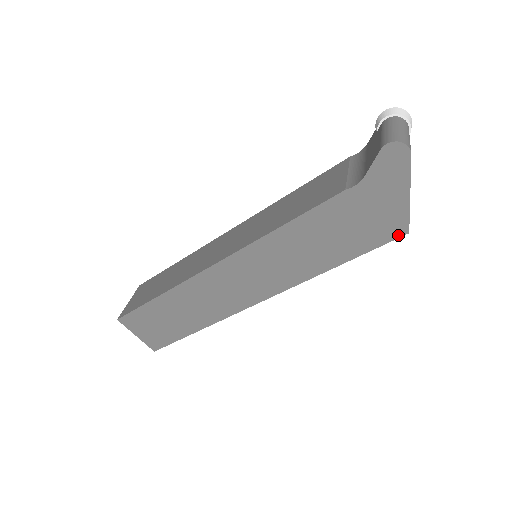
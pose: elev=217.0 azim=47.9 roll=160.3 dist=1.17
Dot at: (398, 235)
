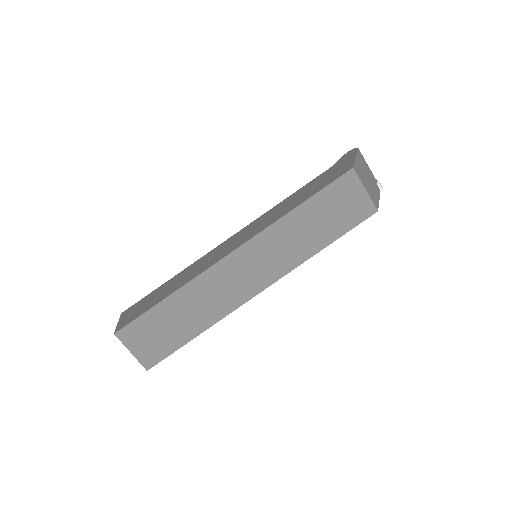
Dot at: (346, 172)
